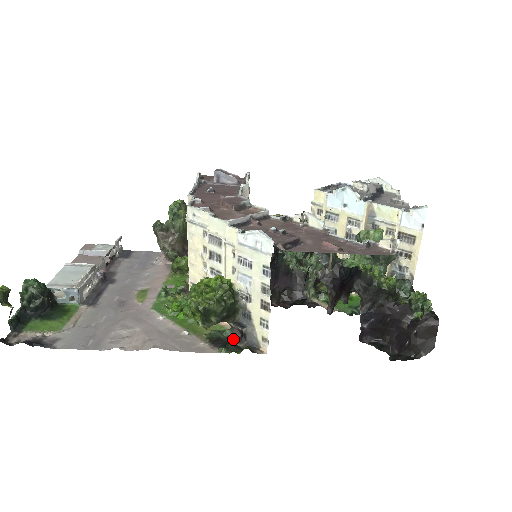
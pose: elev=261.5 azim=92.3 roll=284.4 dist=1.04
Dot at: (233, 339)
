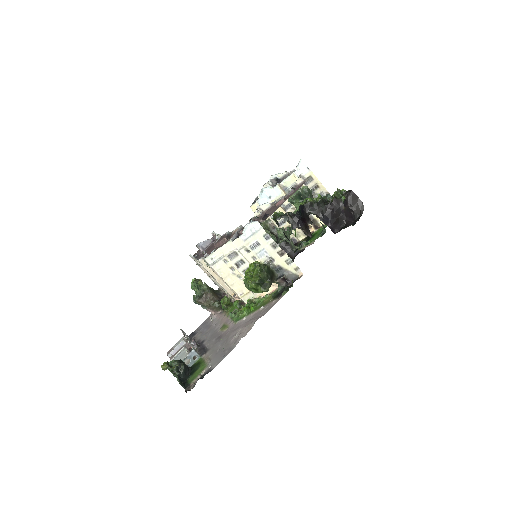
Dot at: occluded
